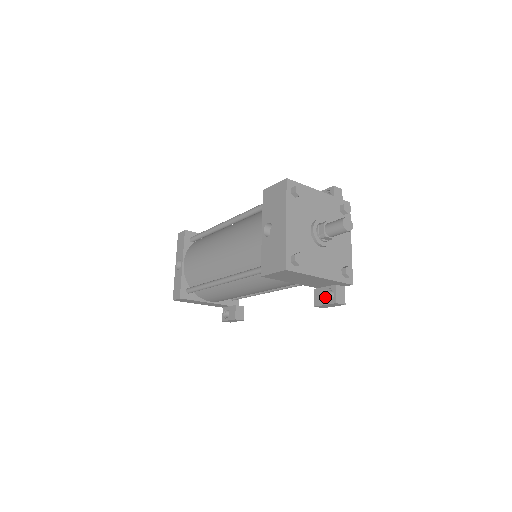
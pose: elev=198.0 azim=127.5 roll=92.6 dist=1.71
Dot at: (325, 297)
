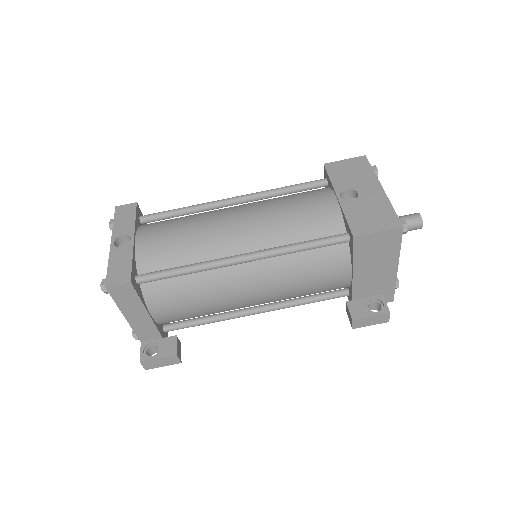
Dot at: (367, 309)
